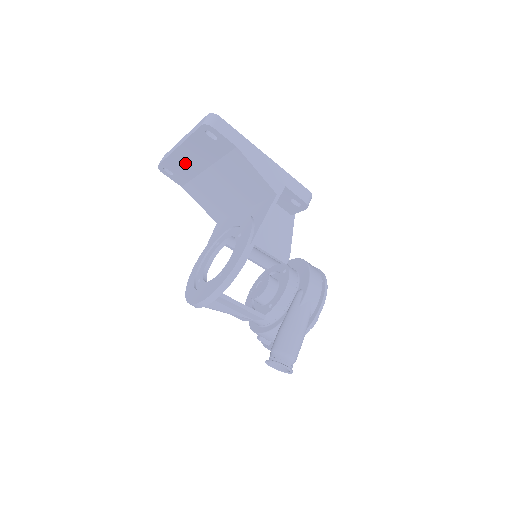
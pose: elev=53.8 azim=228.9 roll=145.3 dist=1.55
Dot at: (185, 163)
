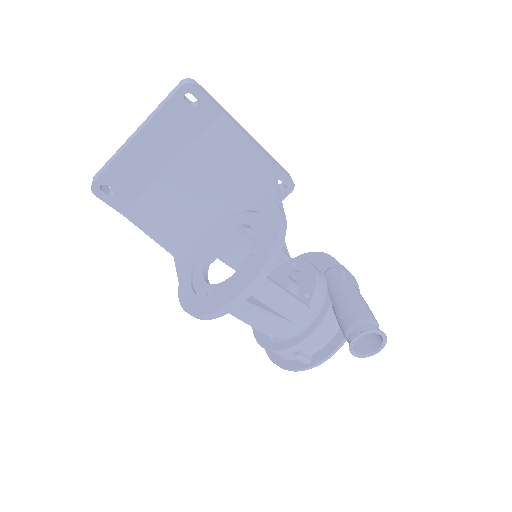
Dot at: (139, 164)
